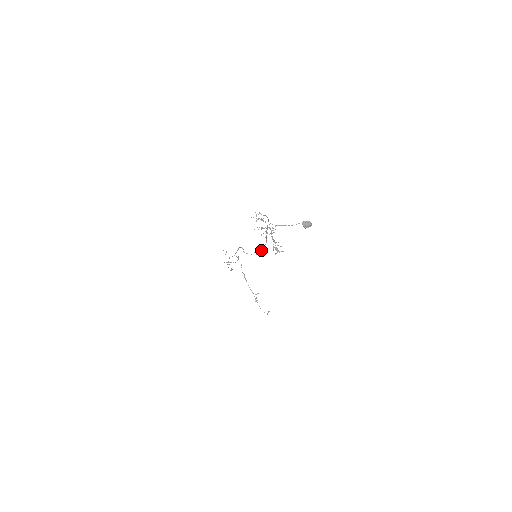
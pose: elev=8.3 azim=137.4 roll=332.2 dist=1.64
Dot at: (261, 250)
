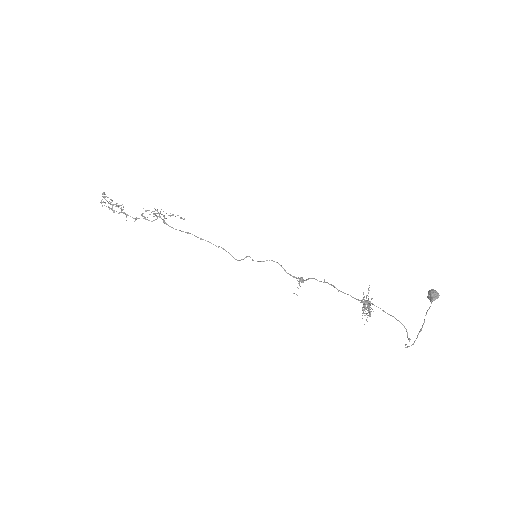
Dot at: (302, 279)
